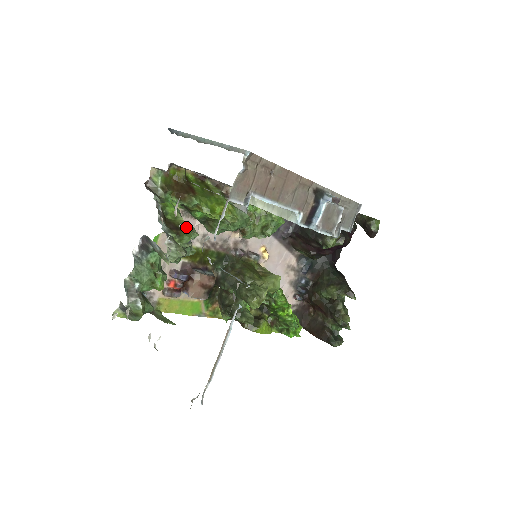
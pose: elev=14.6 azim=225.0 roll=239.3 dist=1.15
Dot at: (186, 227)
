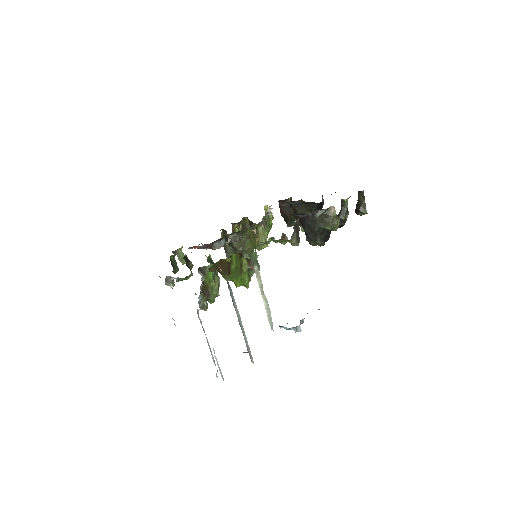
Dot at: (214, 294)
